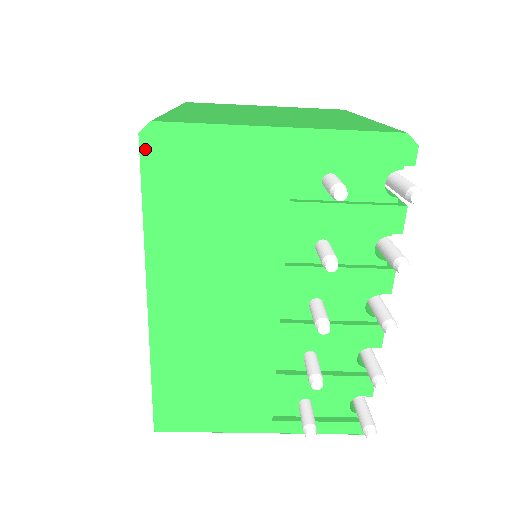
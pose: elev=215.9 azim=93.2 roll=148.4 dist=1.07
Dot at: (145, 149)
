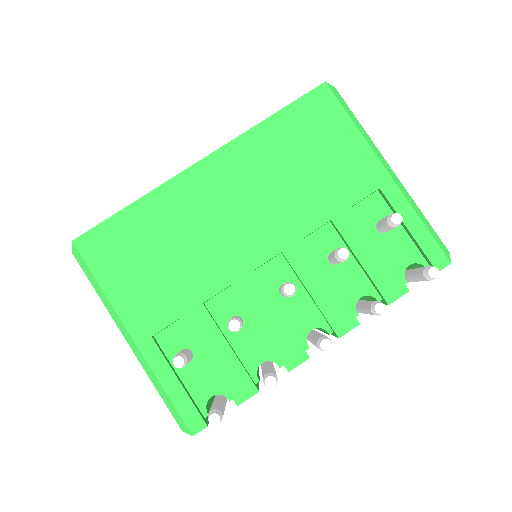
Dot at: (318, 91)
